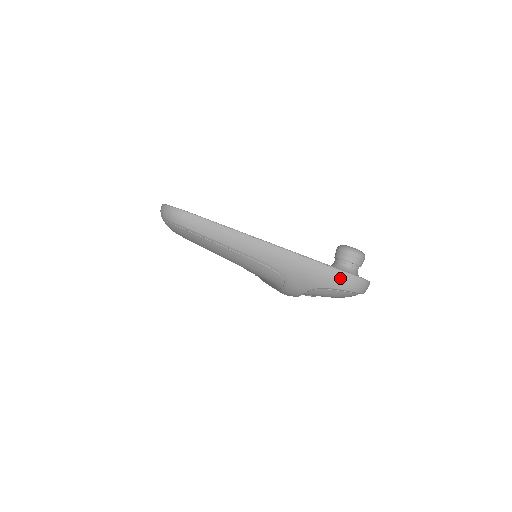
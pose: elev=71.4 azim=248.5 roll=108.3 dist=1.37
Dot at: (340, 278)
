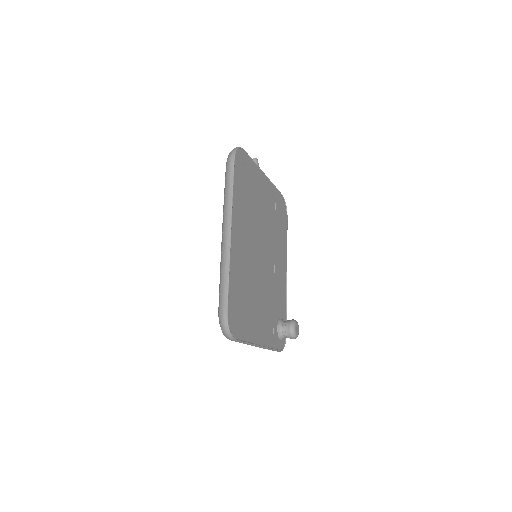
Dot at: occluded
